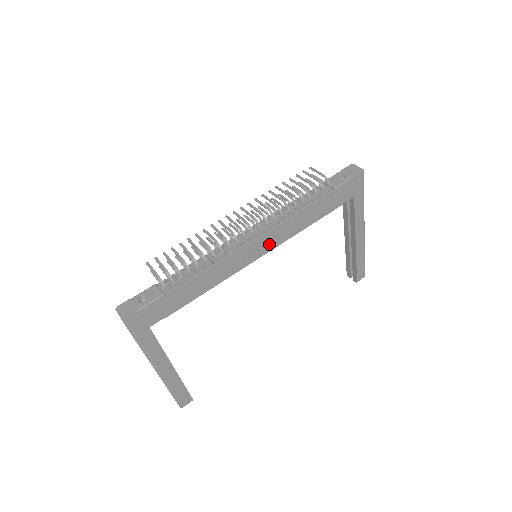
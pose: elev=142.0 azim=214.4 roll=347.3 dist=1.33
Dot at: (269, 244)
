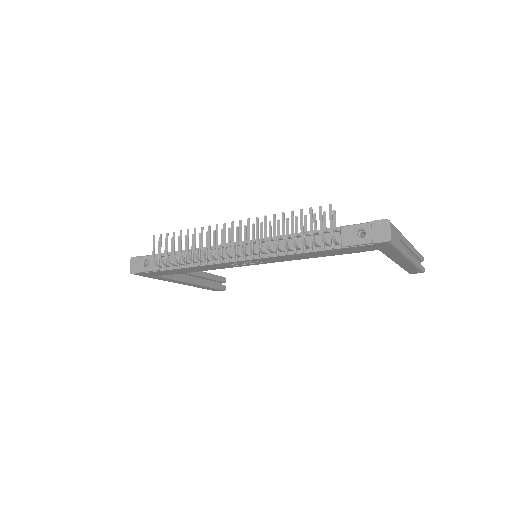
Dot at: (260, 261)
